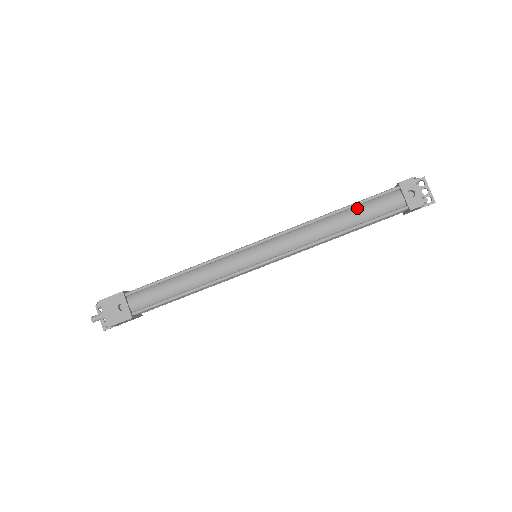
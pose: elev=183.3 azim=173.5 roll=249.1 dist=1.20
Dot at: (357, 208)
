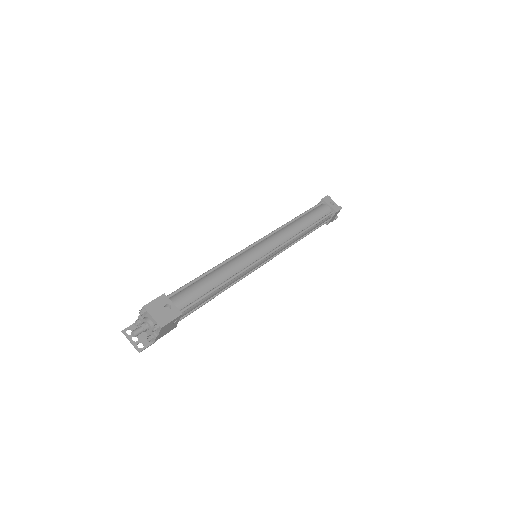
Dot at: (307, 215)
